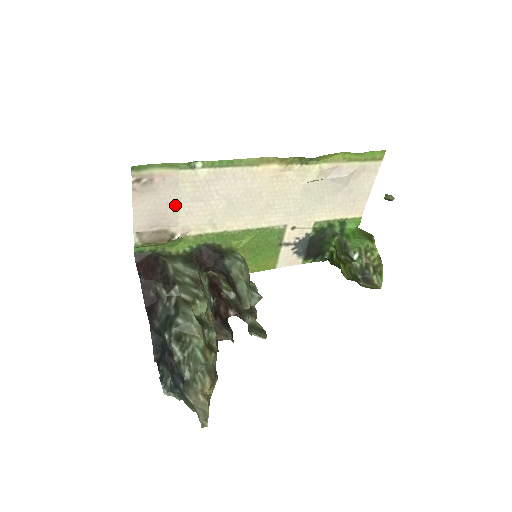
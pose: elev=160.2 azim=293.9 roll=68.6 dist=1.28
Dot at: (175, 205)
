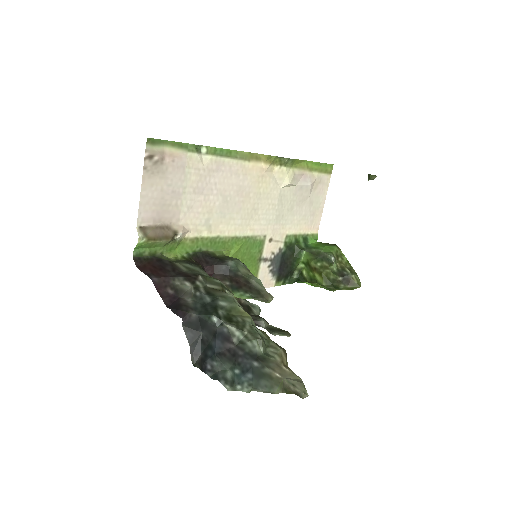
Dot at: (179, 196)
